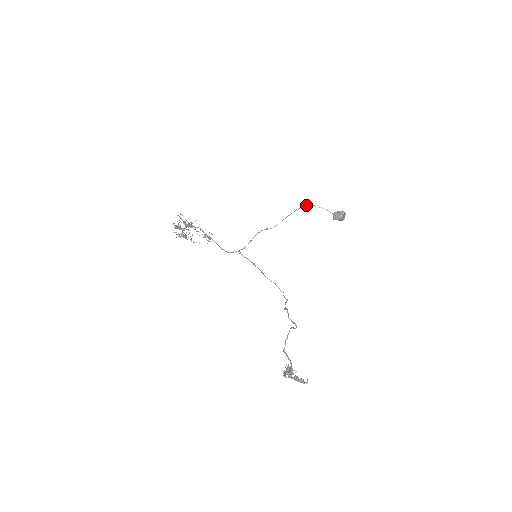
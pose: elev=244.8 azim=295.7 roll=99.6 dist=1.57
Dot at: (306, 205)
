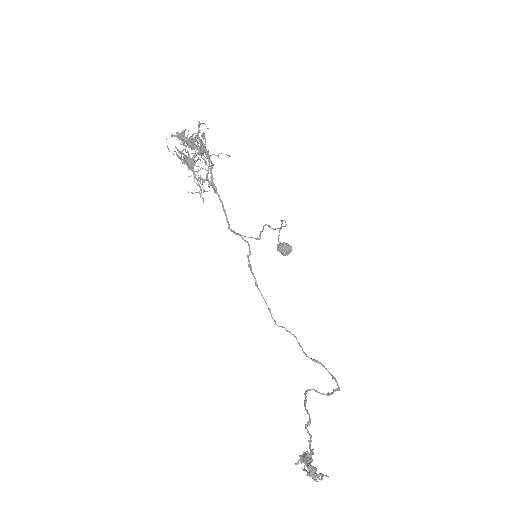
Dot at: occluded
